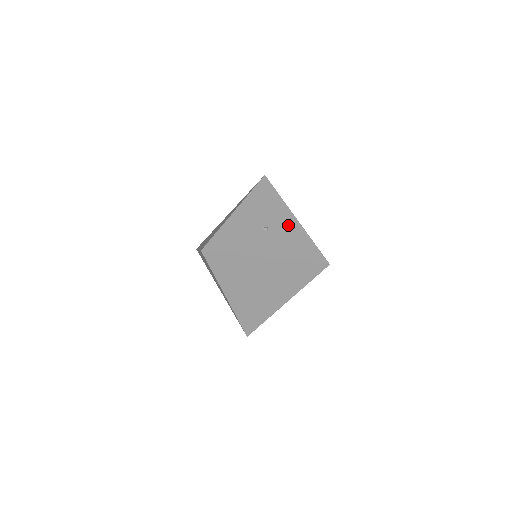
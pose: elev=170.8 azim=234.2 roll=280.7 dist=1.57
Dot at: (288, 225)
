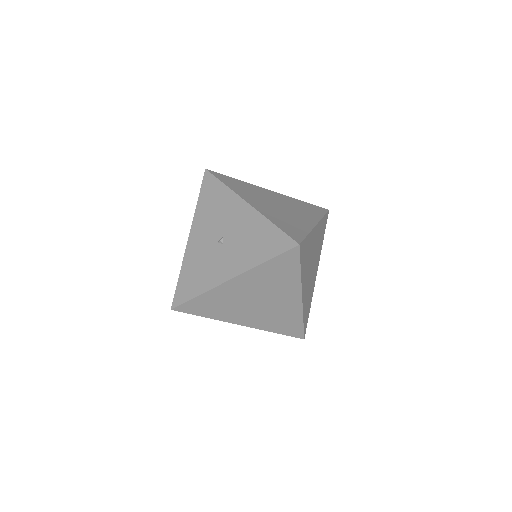
Dot at: (242, 220)
